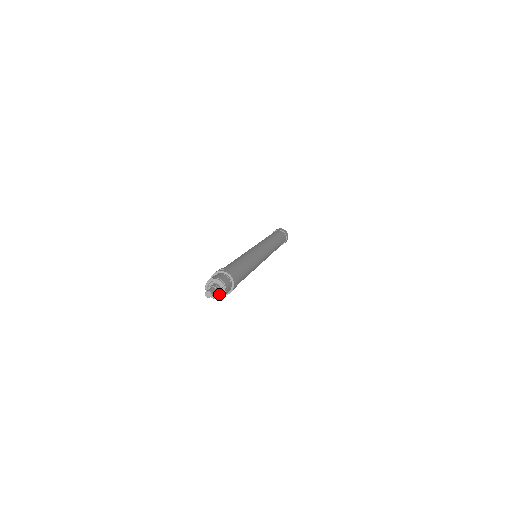
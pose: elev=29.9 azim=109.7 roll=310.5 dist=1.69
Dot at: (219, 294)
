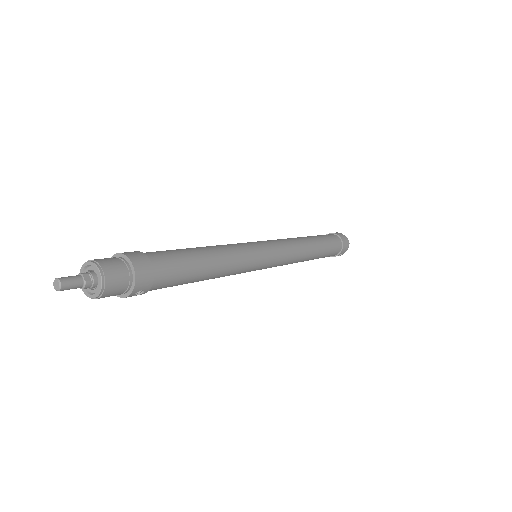
Dot at: (98, 287)
